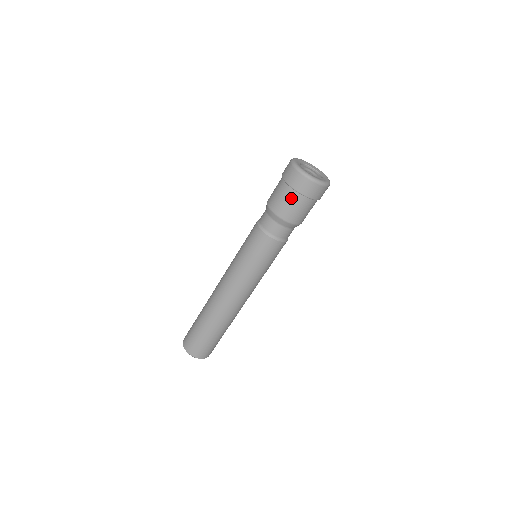
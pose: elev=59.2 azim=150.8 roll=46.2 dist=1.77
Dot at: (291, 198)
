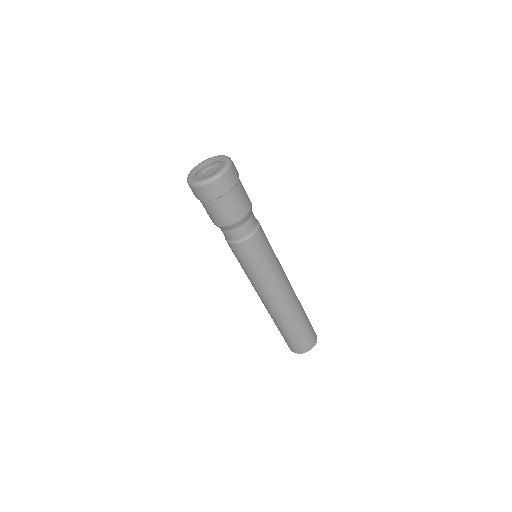
Dot at: (221, 205)
